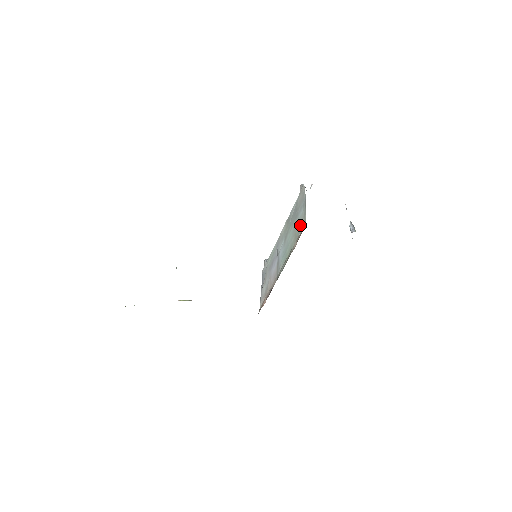
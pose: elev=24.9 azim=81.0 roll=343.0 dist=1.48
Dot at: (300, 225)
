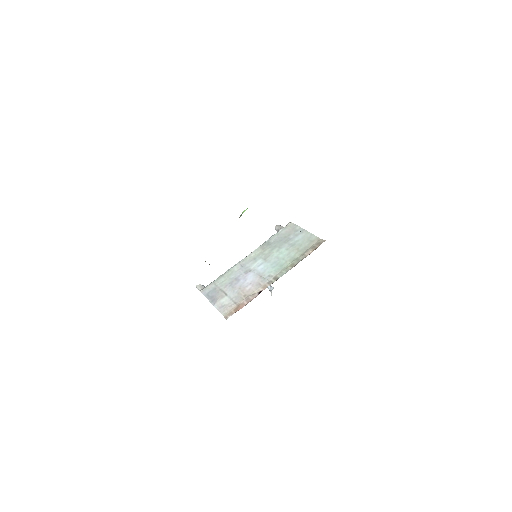
Dot at: (306, 243)
